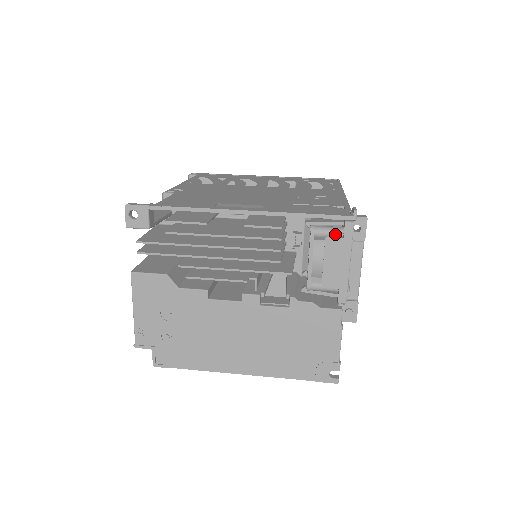
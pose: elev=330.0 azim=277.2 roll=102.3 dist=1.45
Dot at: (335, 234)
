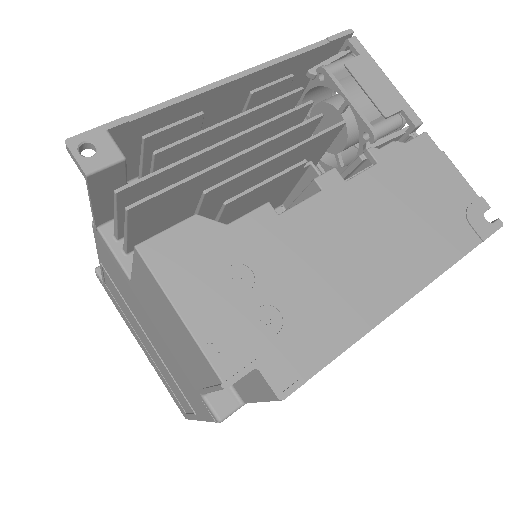
Dot at: (347, 61)
